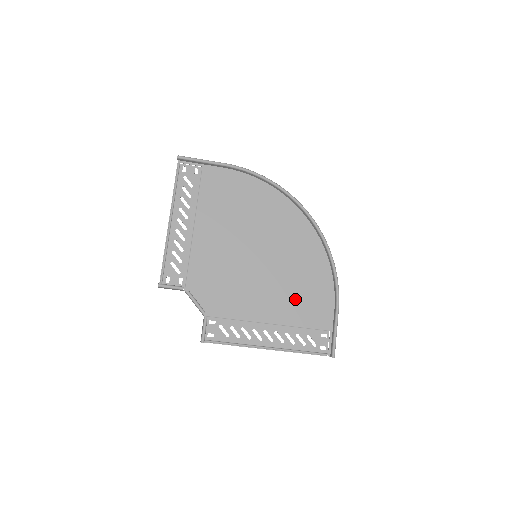
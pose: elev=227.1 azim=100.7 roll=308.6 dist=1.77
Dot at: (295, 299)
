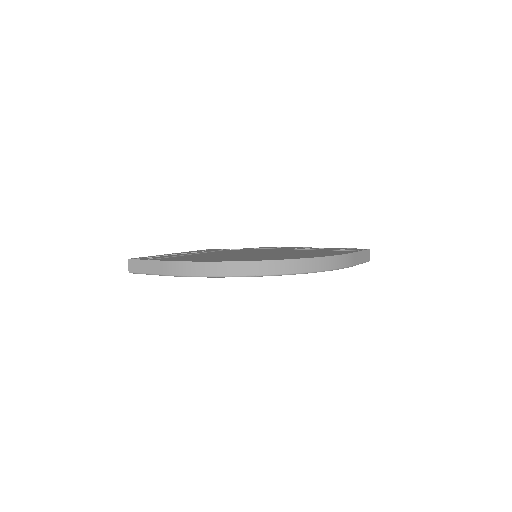
Dot at: occluded
